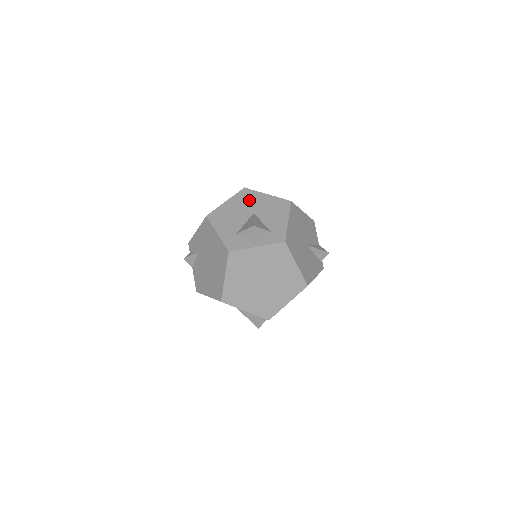
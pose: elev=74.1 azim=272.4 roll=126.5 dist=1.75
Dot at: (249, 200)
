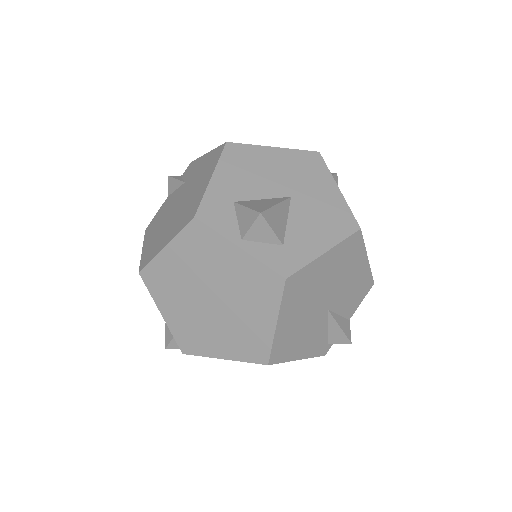
Dot at: (306, 173)
